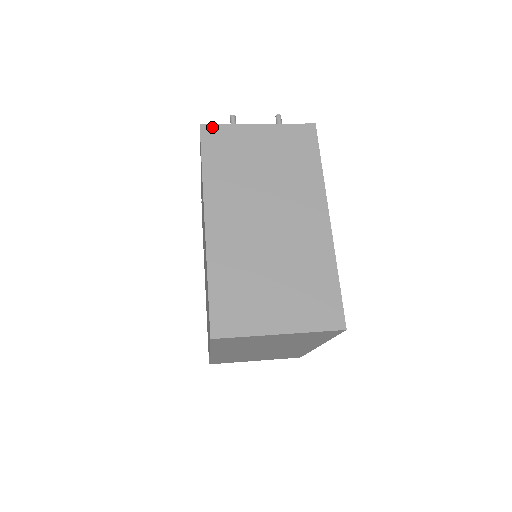
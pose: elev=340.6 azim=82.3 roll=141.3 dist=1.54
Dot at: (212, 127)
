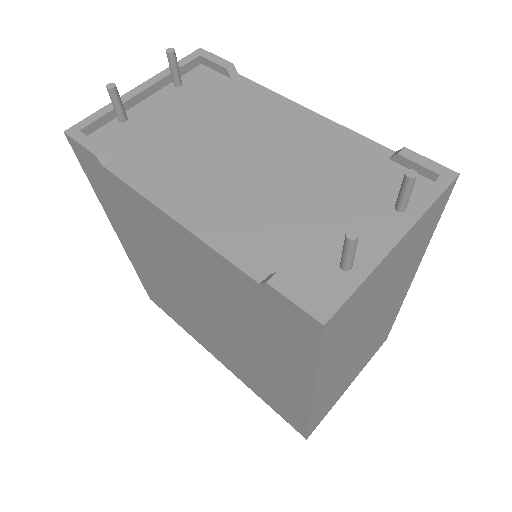
Dot at: (340, 311)
